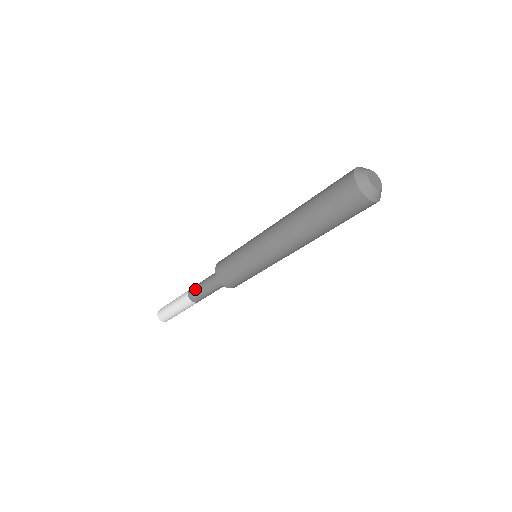
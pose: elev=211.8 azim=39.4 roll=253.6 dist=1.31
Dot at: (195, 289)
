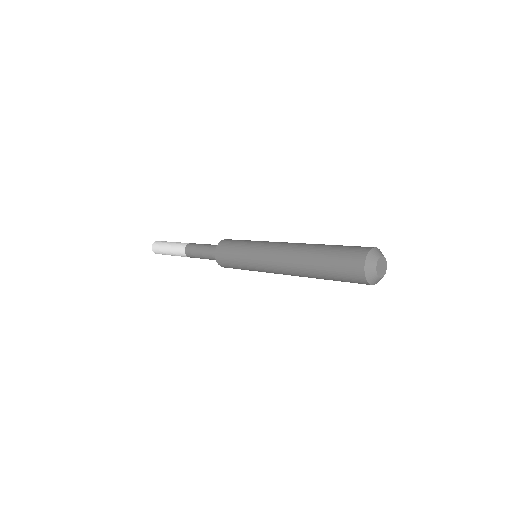
Dot at: (195, 257)
